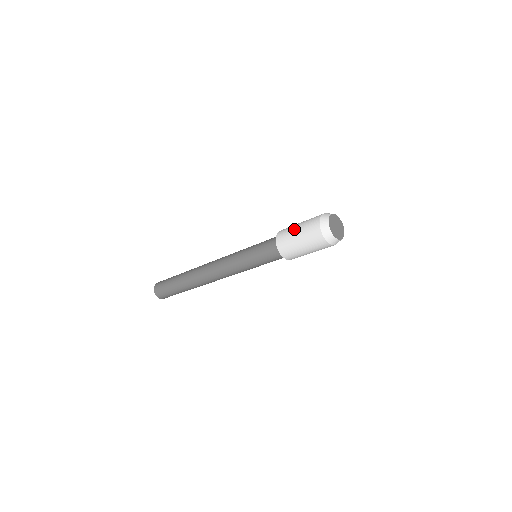
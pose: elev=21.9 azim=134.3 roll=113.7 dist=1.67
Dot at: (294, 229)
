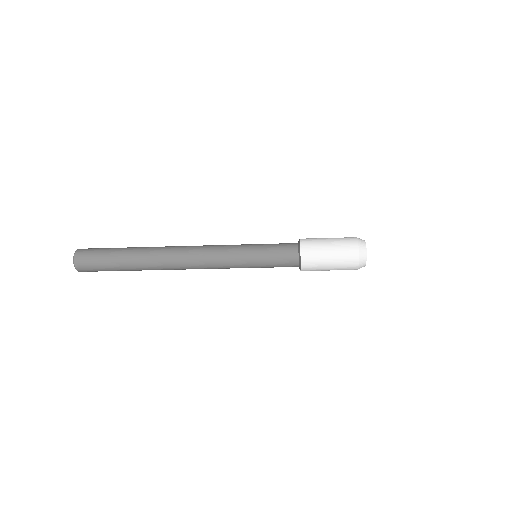
Dot at: (325, 239)
